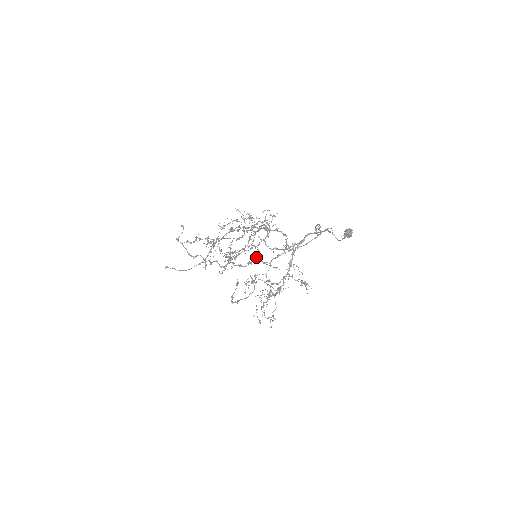
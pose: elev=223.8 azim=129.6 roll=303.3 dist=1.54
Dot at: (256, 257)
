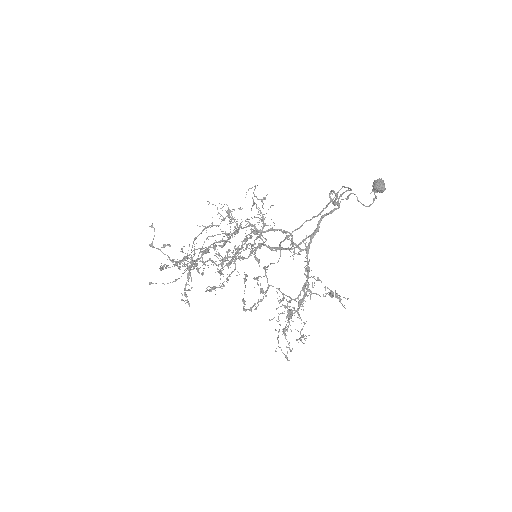
Dot at: (256, 260)
